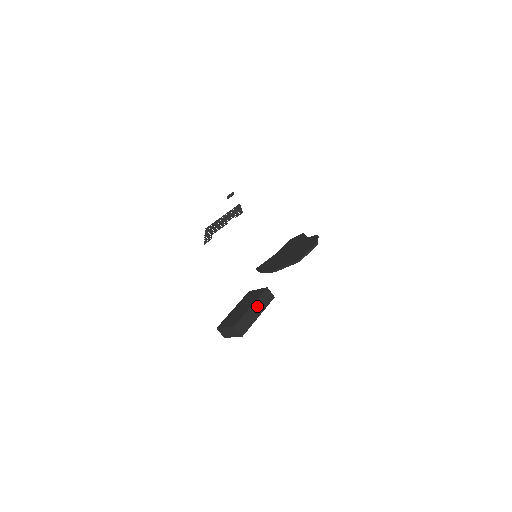
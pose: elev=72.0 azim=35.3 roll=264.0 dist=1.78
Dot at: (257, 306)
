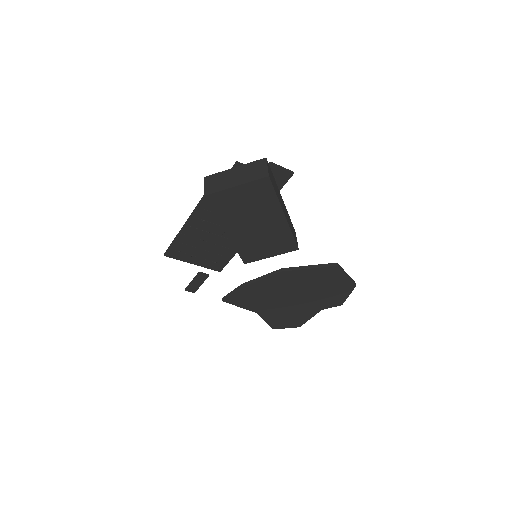
Dot at: (286, 211)
